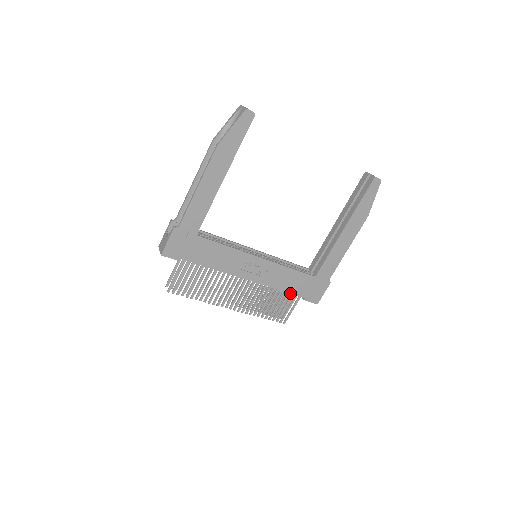
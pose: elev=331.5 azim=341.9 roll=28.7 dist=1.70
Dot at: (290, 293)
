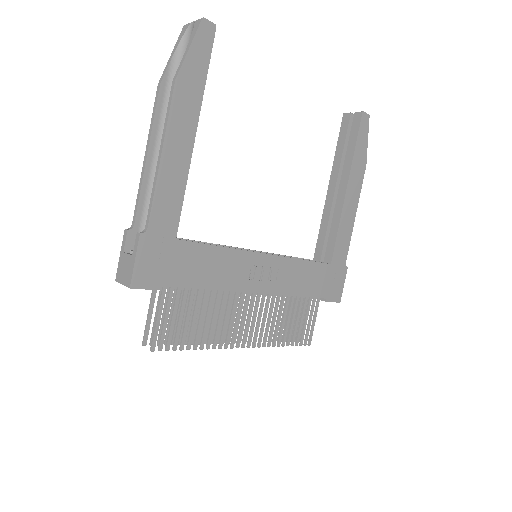
Dot at: occluded
